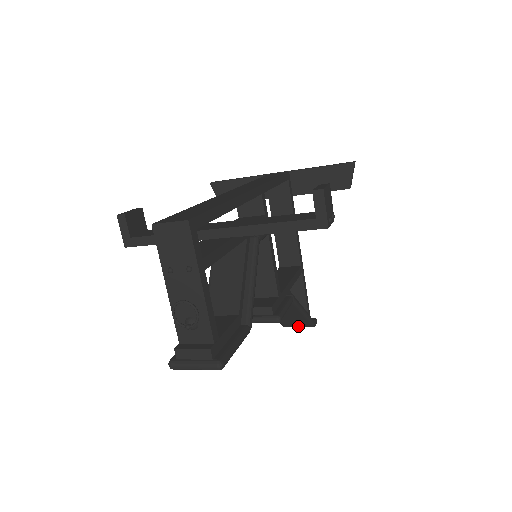
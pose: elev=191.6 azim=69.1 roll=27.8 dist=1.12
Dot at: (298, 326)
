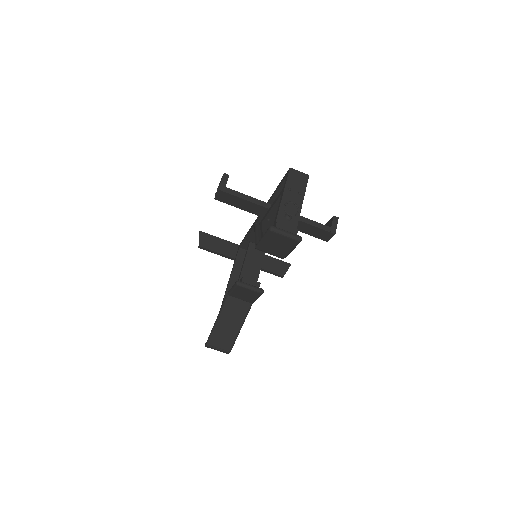
Dot at: (220, 346)
